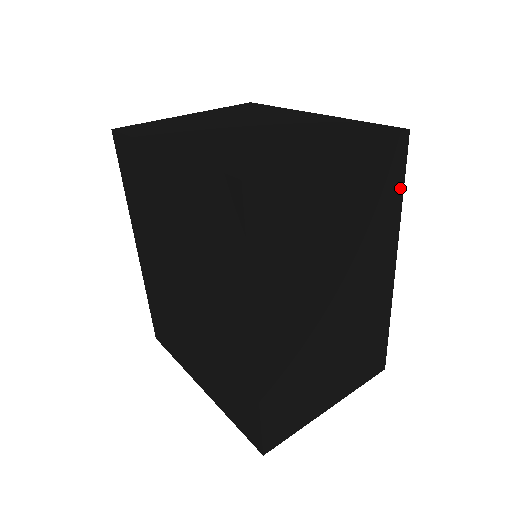
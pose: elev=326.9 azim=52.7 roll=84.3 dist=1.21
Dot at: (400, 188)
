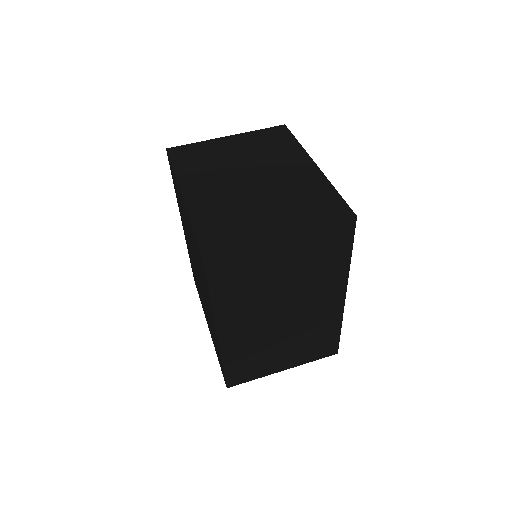
Dot at: (348, 251)
